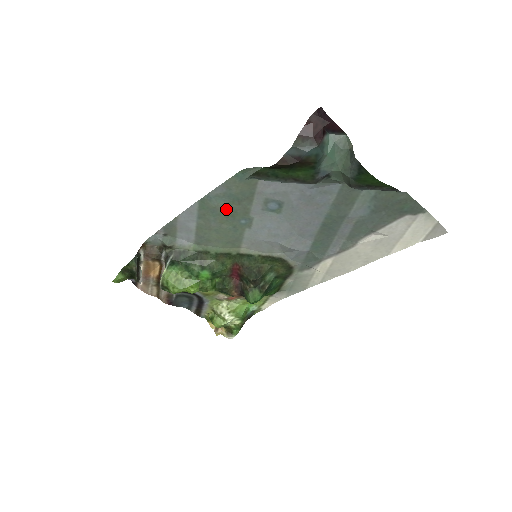
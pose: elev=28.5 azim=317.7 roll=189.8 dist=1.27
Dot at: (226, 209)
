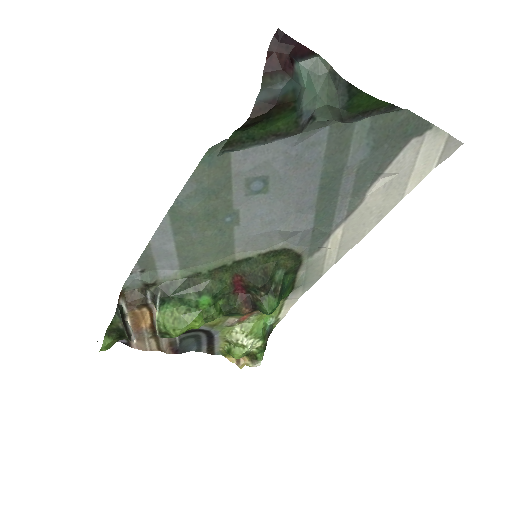
Dot at: (204, 210)
